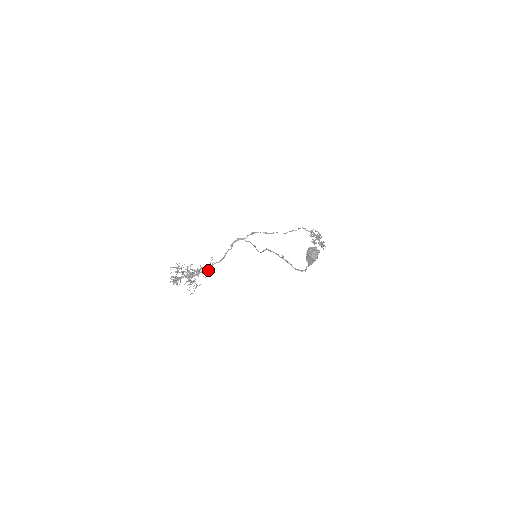
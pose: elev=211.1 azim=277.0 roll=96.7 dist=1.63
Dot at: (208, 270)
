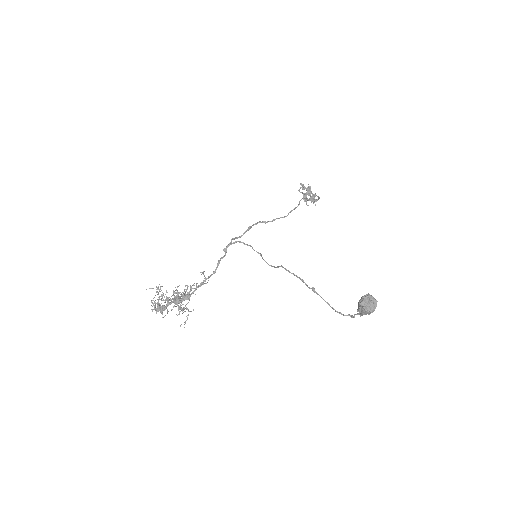
Dot at: occluded
